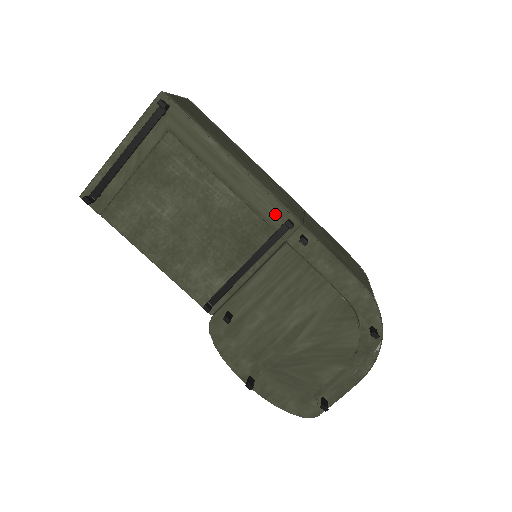
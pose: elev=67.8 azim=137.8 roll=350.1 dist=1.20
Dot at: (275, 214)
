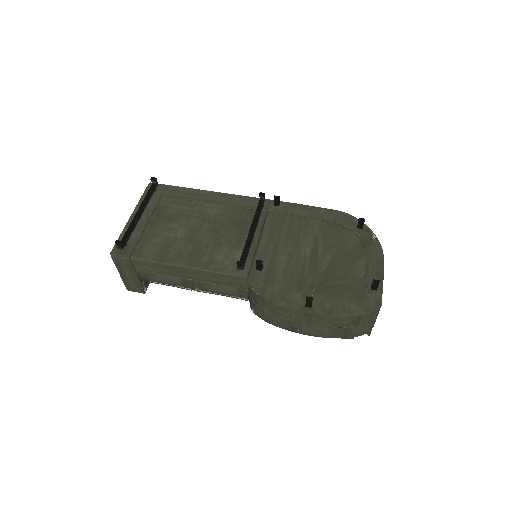
Dot at: (251, 202)
